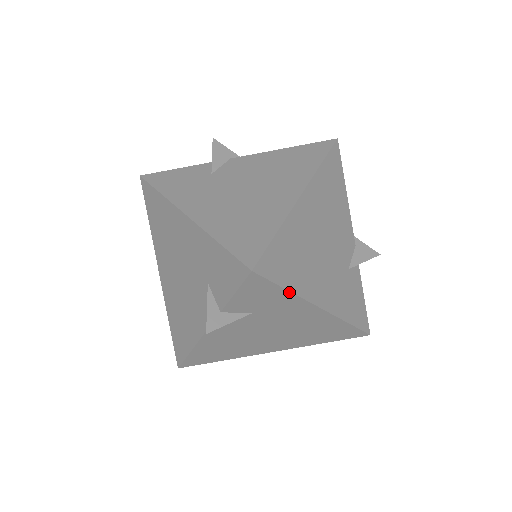
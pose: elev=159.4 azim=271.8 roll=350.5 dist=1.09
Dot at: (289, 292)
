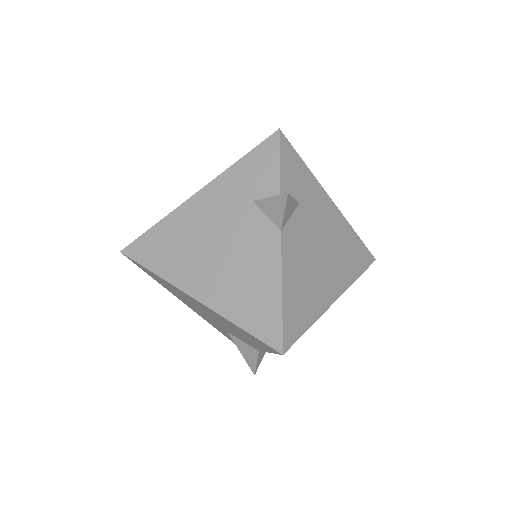
Dot at: (307, 168)
